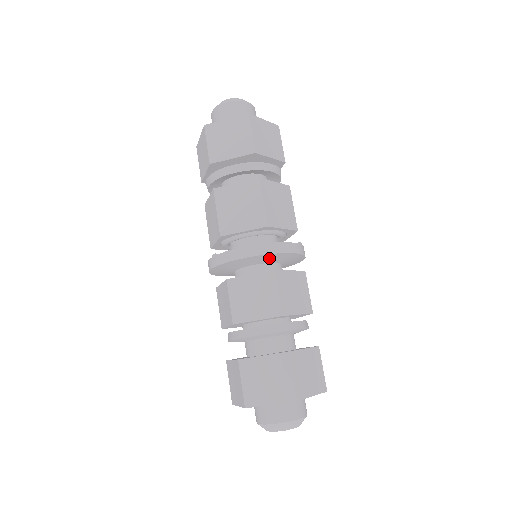
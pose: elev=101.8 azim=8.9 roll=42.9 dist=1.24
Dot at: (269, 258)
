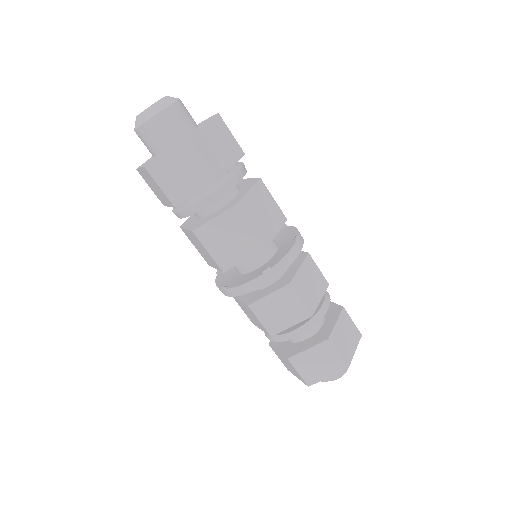
Dot at: occluded
